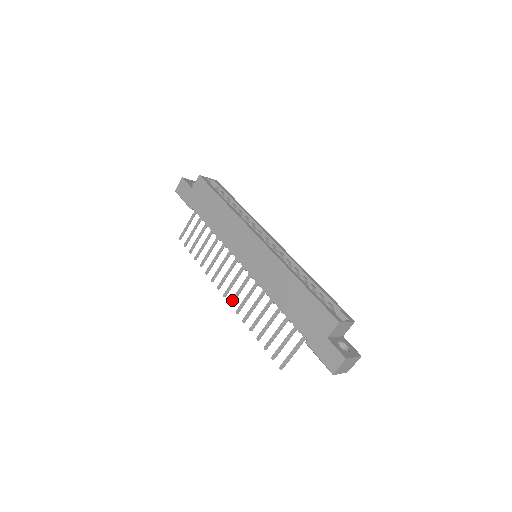
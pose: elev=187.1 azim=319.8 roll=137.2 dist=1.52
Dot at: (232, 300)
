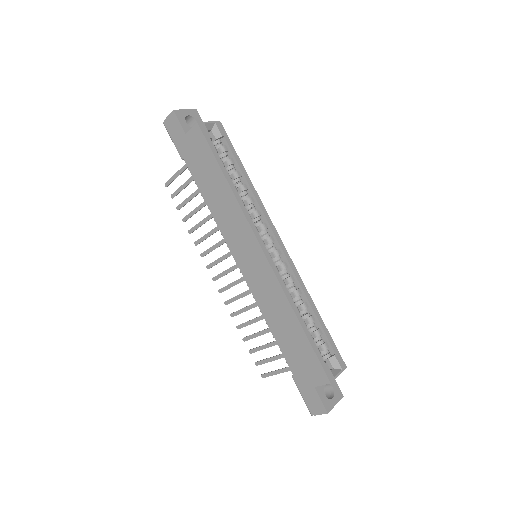
Dot at: (222, 289)
